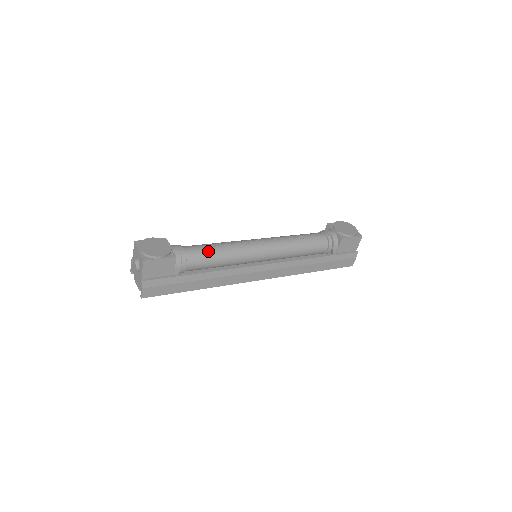
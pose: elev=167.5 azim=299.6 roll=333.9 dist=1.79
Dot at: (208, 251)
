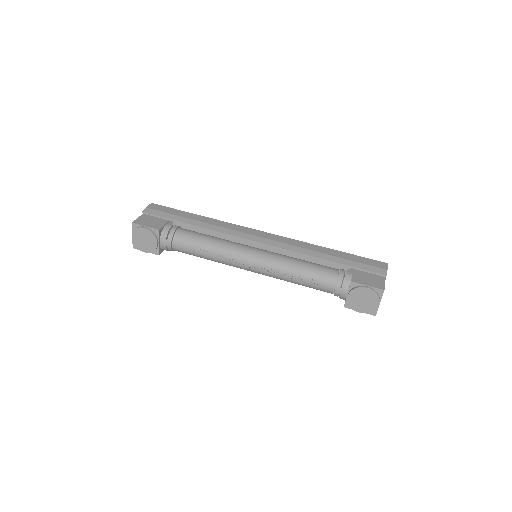
Dot at: (193, 254)
